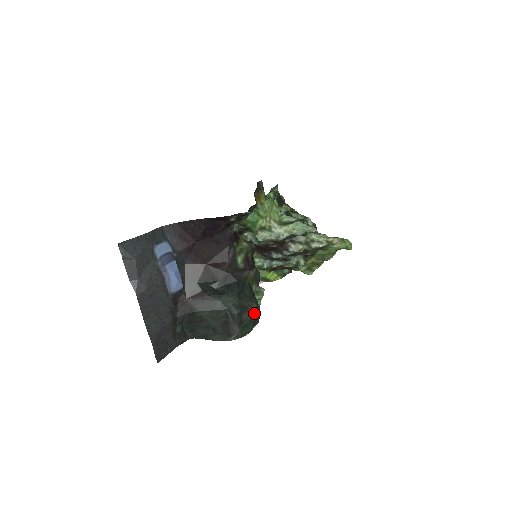
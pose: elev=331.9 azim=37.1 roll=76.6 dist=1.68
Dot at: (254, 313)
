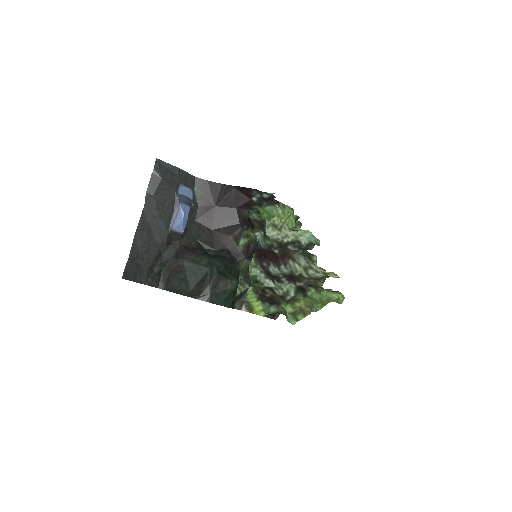
Dot at: (231, 288)
